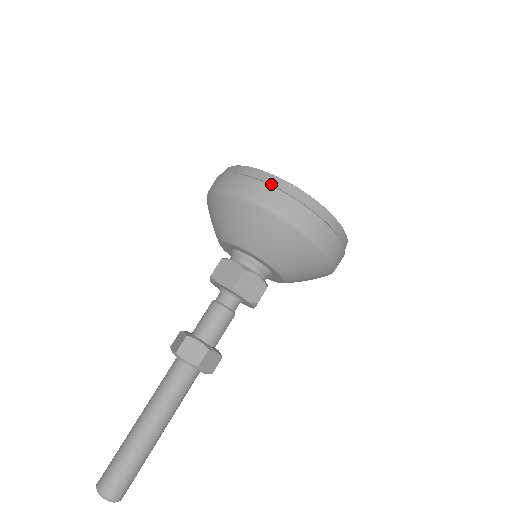
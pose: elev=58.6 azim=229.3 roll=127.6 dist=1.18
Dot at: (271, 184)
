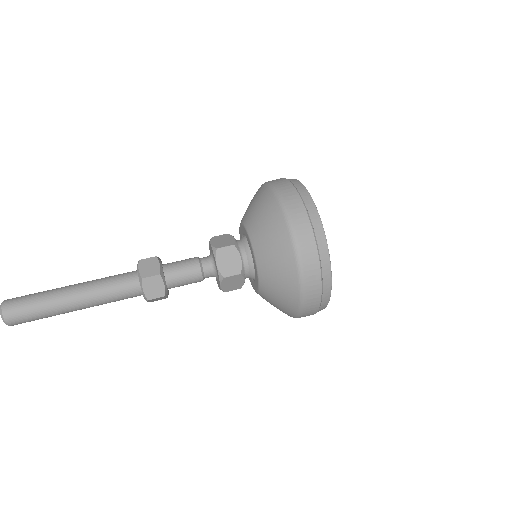
Dot at: (321, 261)
